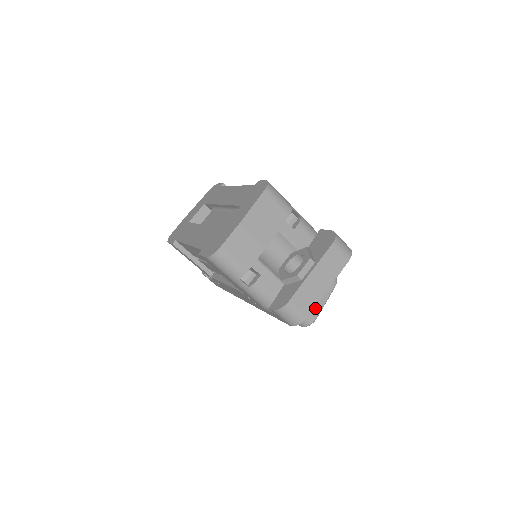
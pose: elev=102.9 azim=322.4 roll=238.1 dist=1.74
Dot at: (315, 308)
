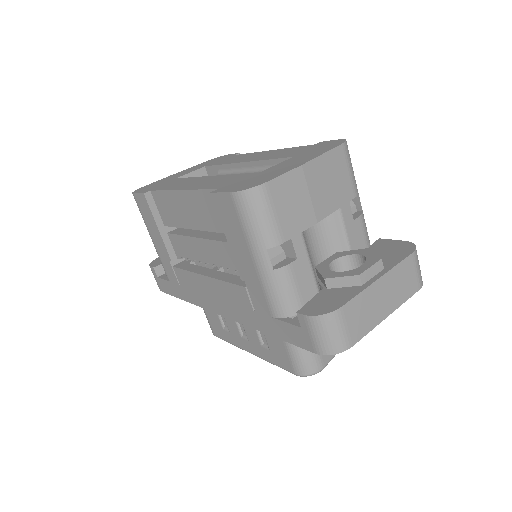
Dot at: occluded
